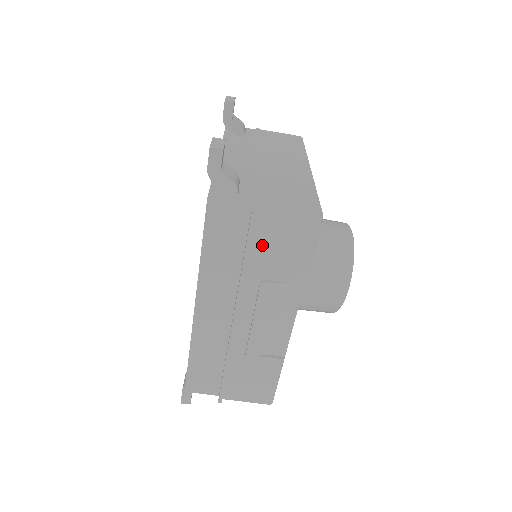
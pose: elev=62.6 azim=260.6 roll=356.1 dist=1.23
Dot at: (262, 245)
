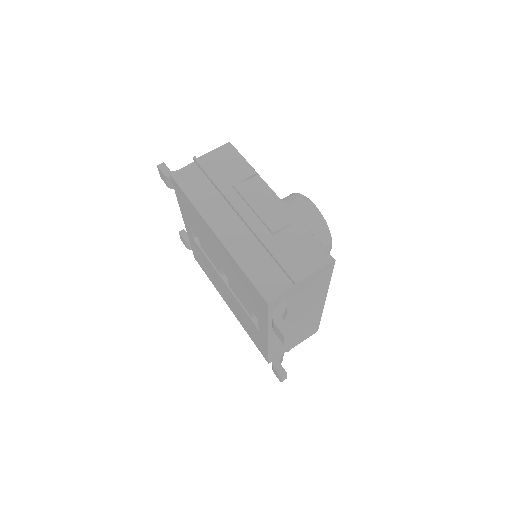
Dot at: (215, 171)
